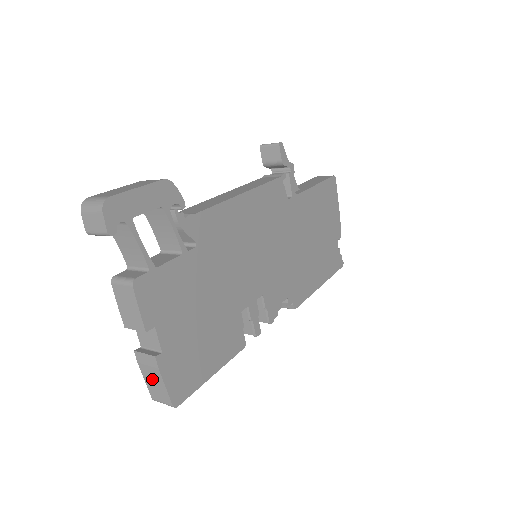
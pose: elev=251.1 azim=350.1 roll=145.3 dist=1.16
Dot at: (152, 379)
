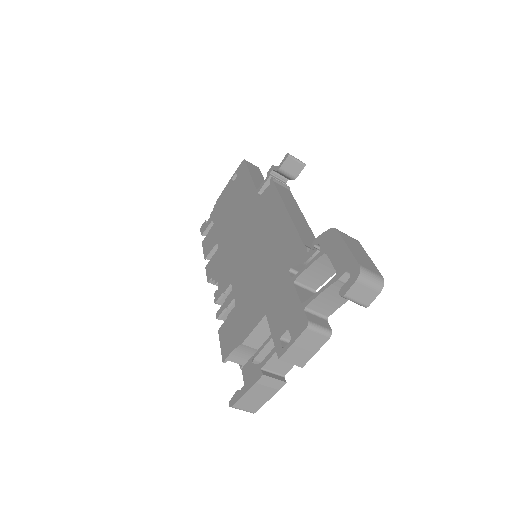
Dot at: (258, 395)
